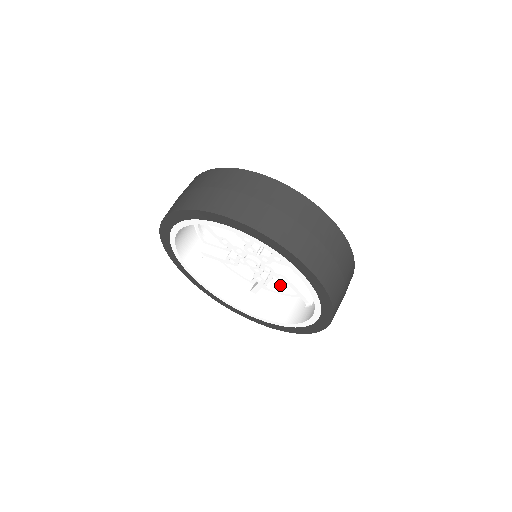
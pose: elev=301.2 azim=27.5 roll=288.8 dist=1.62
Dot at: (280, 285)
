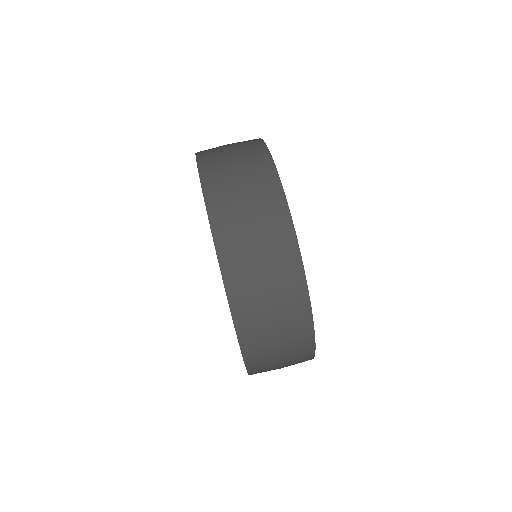
Dot at: occluded
